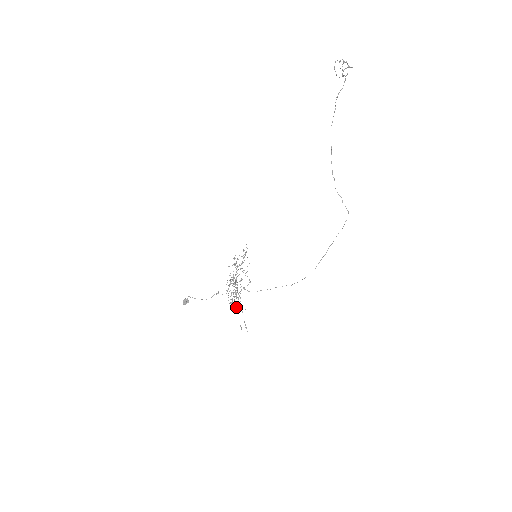
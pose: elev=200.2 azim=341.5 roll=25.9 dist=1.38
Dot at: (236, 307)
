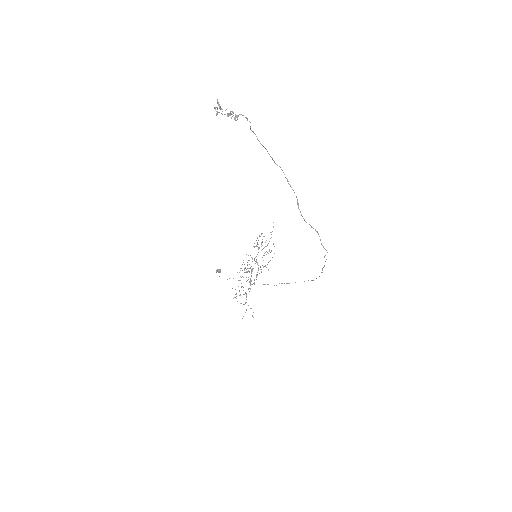
Dot at: occluded
